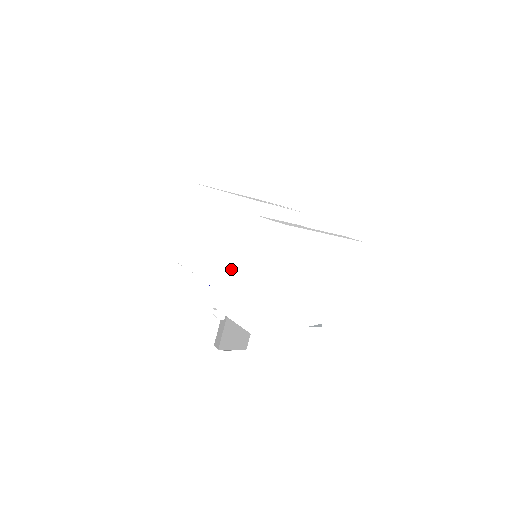
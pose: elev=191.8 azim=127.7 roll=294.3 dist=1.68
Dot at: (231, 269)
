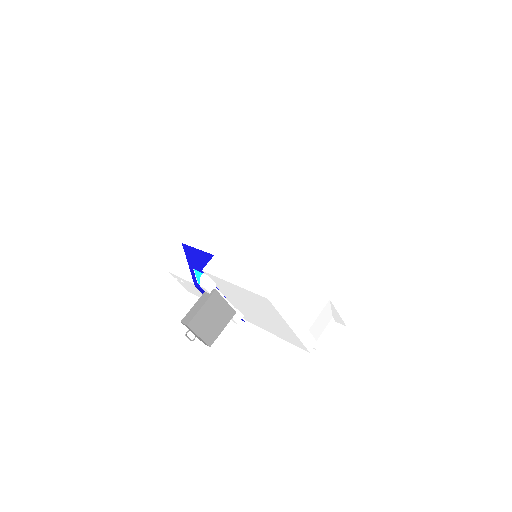
Dot at: (248, 237)
